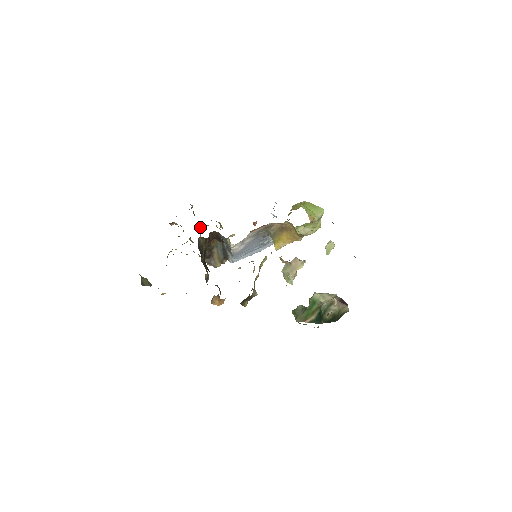
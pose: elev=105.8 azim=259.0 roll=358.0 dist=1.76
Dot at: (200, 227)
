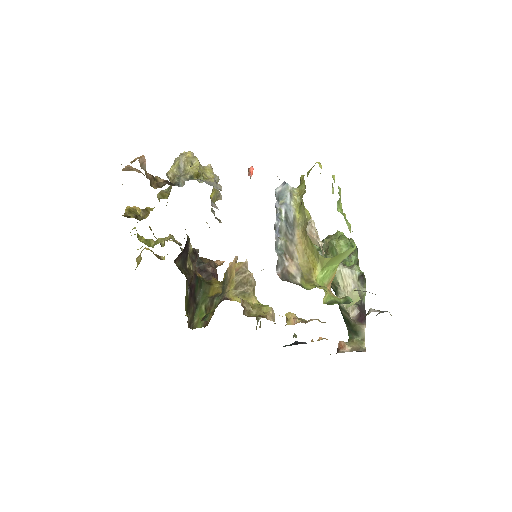
Dot at: (167, 175)
